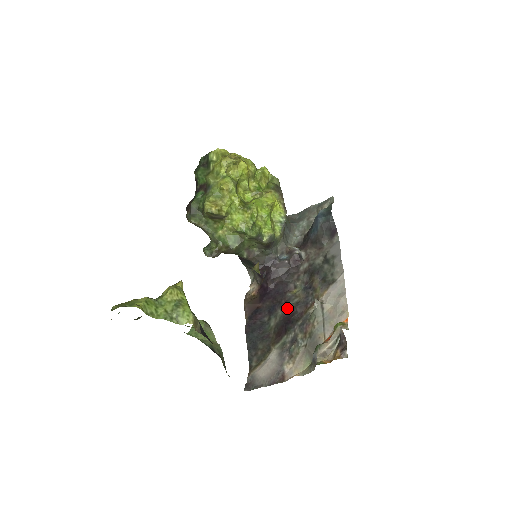
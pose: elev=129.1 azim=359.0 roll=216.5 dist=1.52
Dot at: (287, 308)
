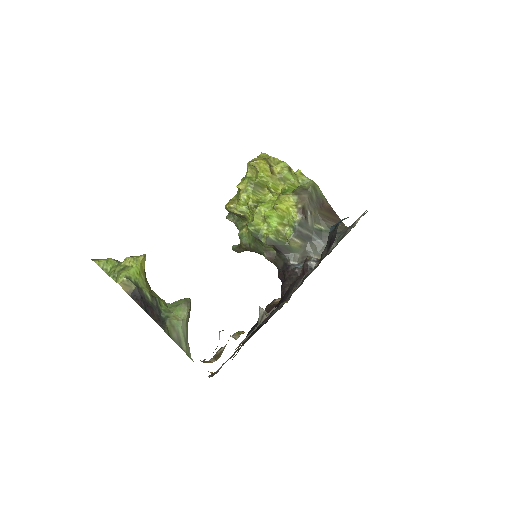
Dot at: occluded
